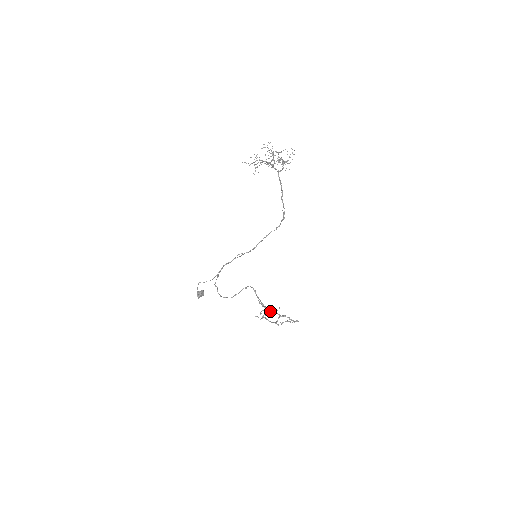
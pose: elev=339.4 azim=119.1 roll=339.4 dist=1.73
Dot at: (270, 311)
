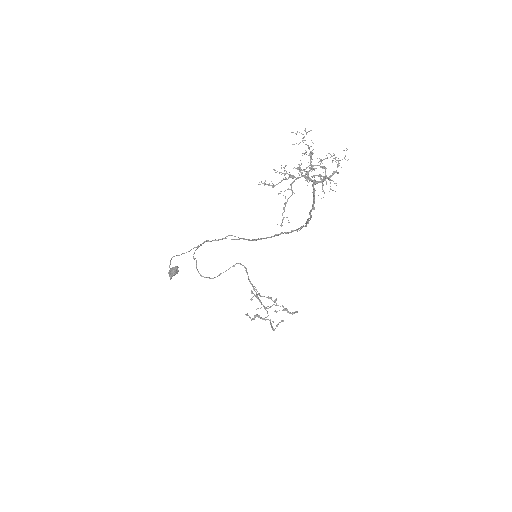
Dot at: (265, 308)
